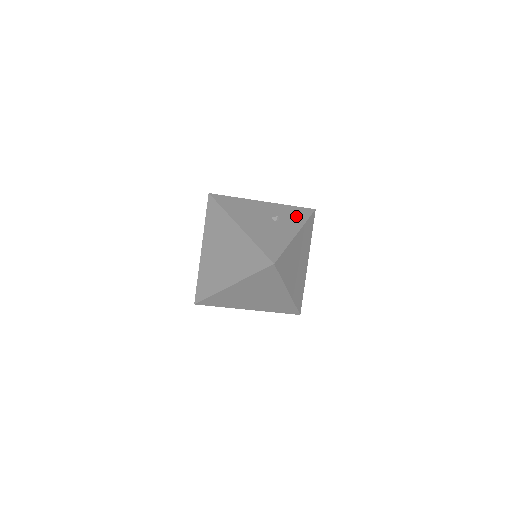
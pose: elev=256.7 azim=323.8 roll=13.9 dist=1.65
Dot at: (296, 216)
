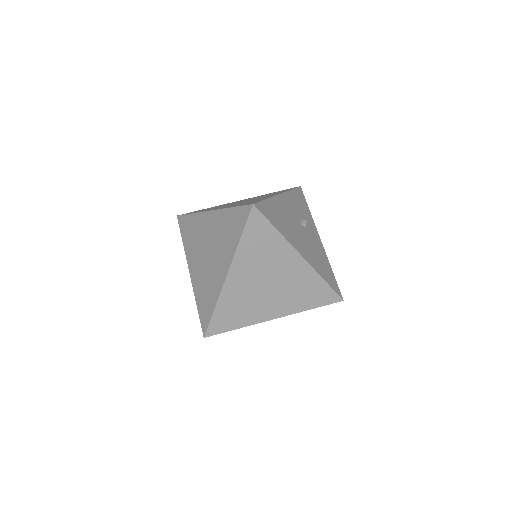
Dot at: (304, 208)
